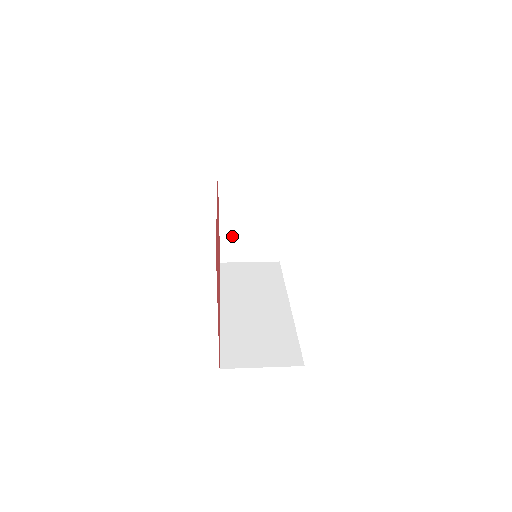
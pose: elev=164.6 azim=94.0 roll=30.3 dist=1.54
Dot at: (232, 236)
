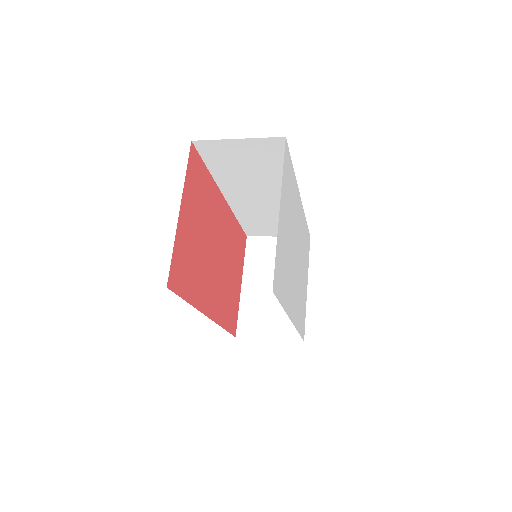
Dot at: (252, 305)
